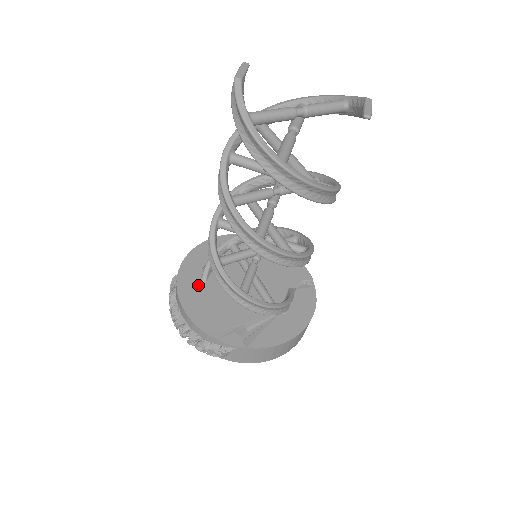
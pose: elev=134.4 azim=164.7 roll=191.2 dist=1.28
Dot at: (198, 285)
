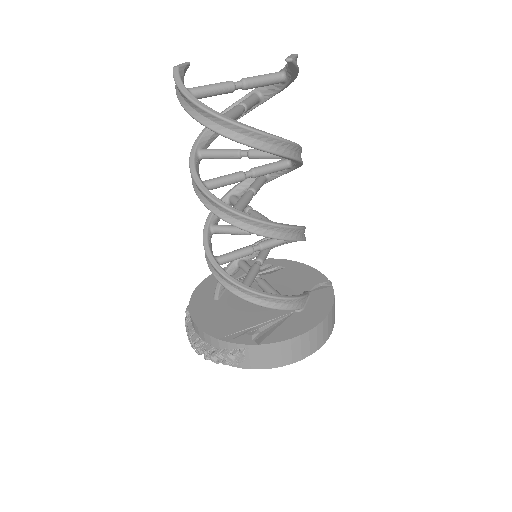
Dot at: (210, 303)
